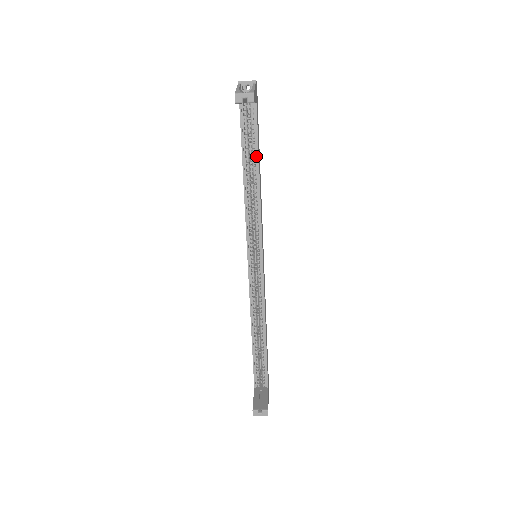
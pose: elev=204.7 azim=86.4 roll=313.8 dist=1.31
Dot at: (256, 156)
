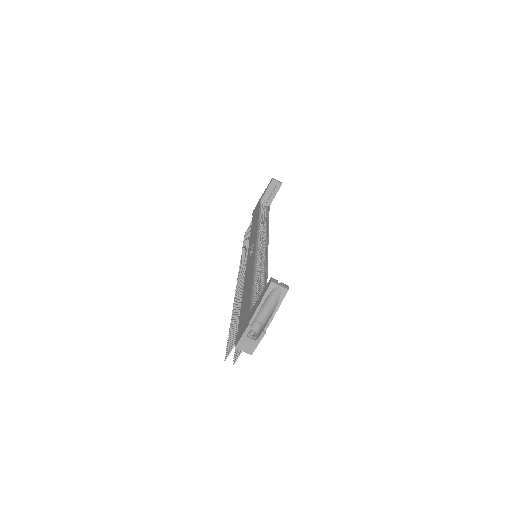
Dot at: (267, 218)
